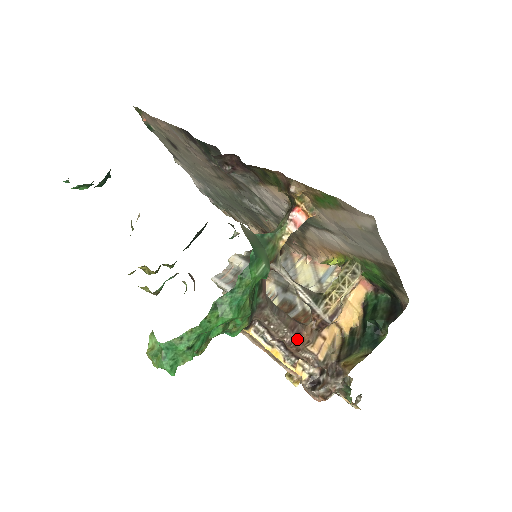
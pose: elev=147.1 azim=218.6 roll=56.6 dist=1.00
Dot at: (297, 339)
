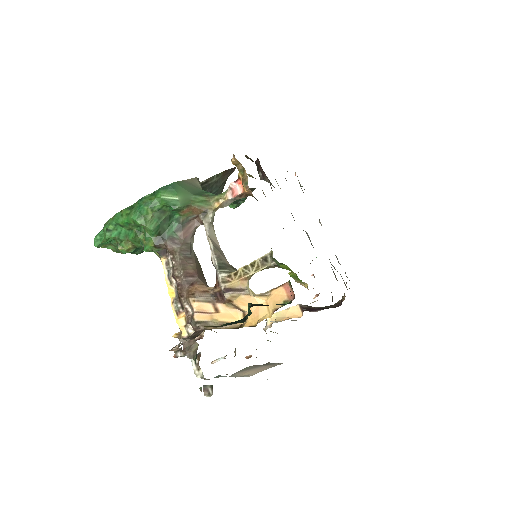
Dot at: (186, 286)
